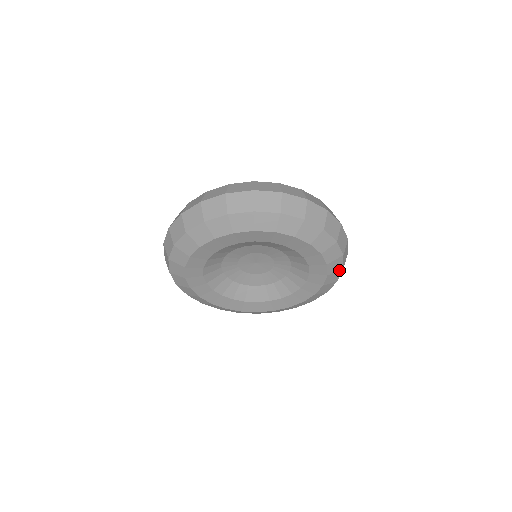
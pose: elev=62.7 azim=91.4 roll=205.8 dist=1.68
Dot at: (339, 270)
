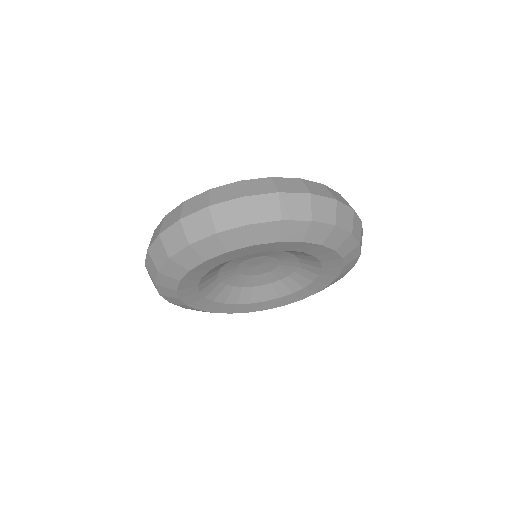
Dot at: (332, 230)
